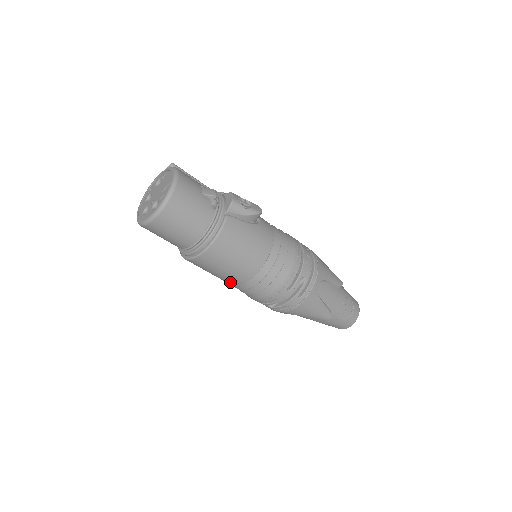
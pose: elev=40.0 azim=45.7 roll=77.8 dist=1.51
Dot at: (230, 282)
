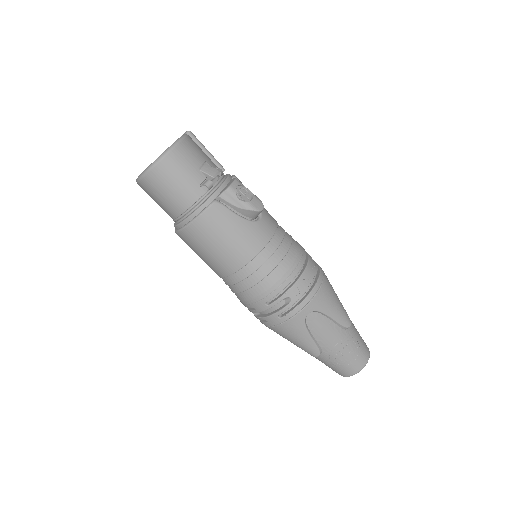
Dot at: (214, 271)
